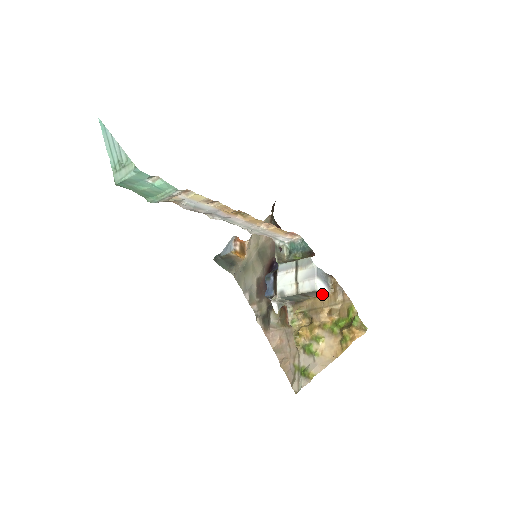
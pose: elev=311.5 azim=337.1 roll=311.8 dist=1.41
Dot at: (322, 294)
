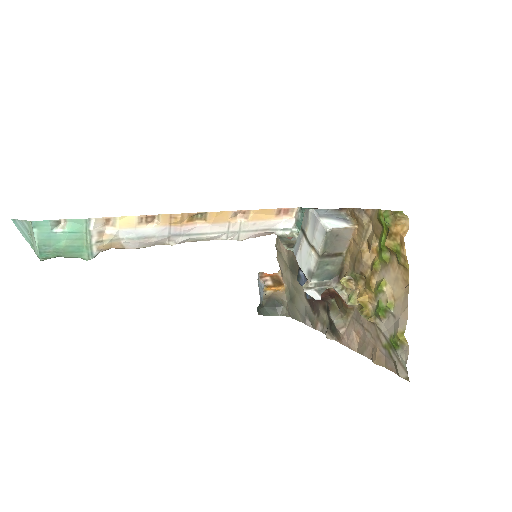
Dot at: (347, 235)
